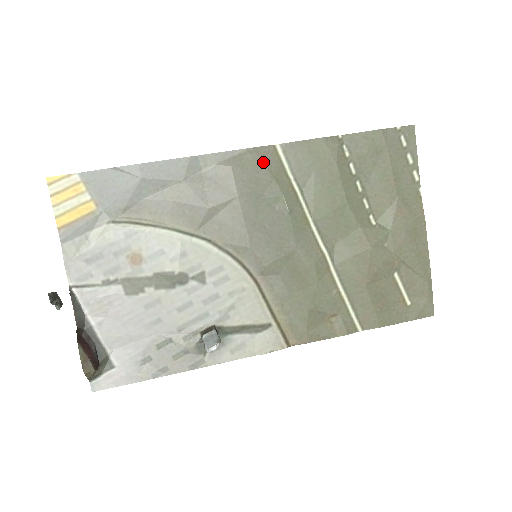
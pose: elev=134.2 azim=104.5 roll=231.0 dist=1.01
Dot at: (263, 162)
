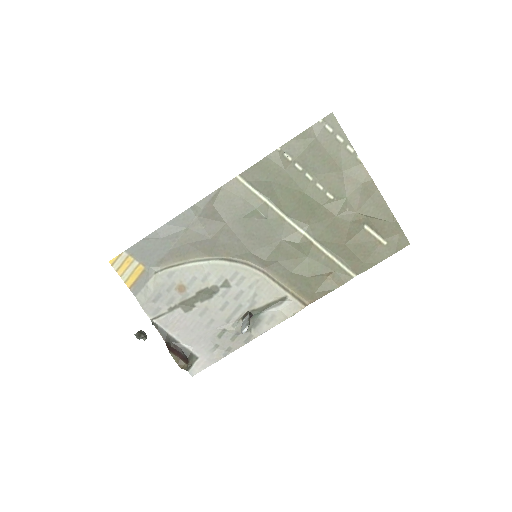
Dot at: (233, 192)
